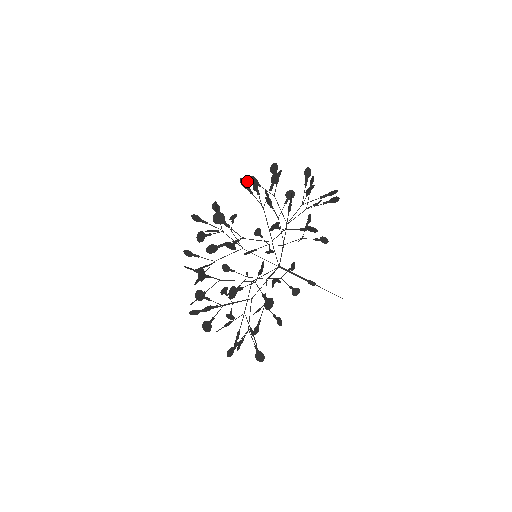
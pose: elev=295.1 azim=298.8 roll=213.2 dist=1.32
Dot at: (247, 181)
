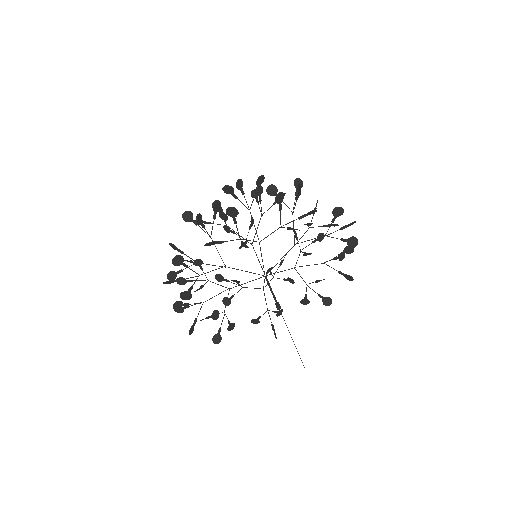
Dot at: occluded
